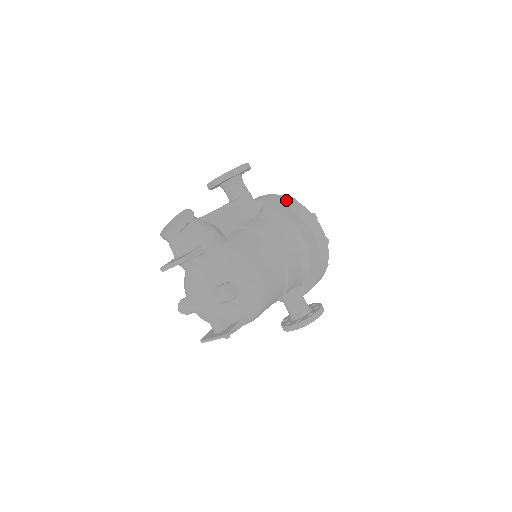
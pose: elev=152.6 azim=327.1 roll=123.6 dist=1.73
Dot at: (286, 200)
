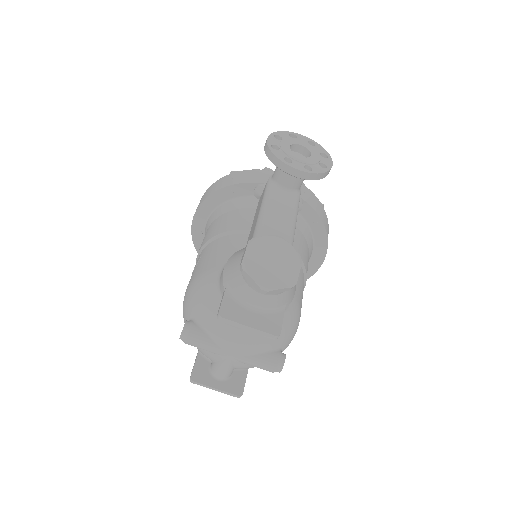
Dot at: (324, 214)
